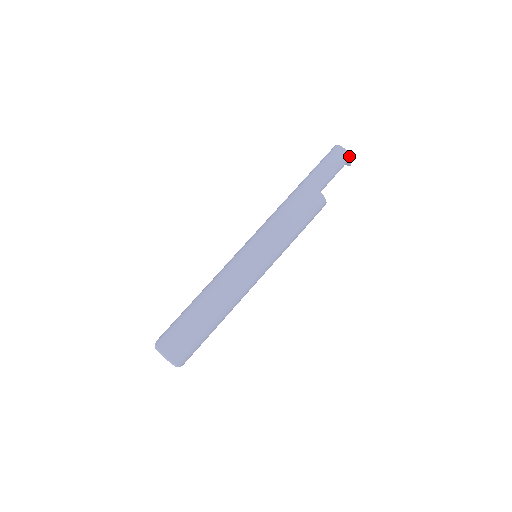
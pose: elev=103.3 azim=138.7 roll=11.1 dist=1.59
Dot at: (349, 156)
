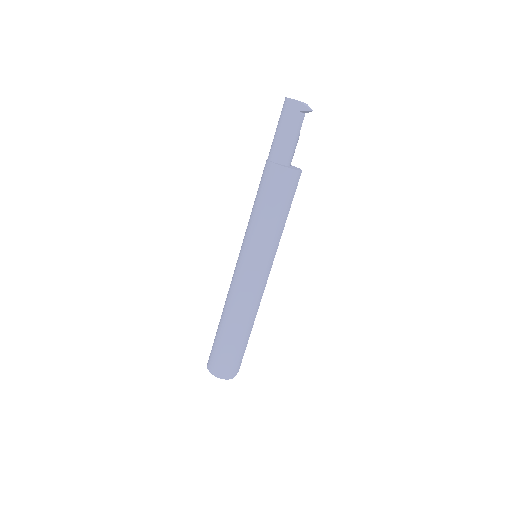
Dot at: (299, 104)
